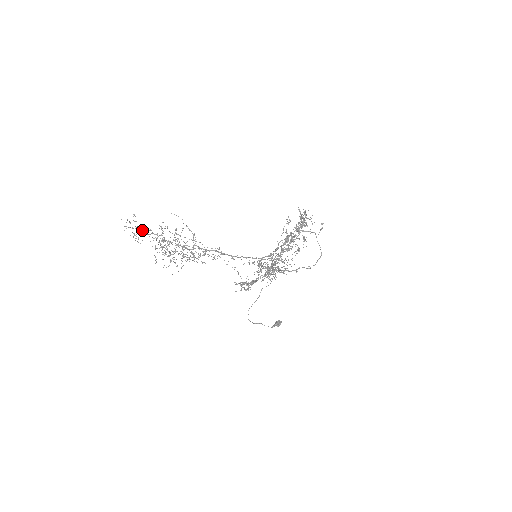
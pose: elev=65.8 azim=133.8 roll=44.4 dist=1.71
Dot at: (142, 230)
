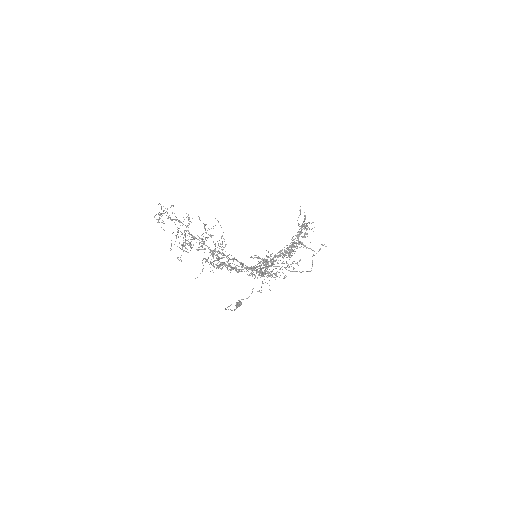
Dot at: occluded
